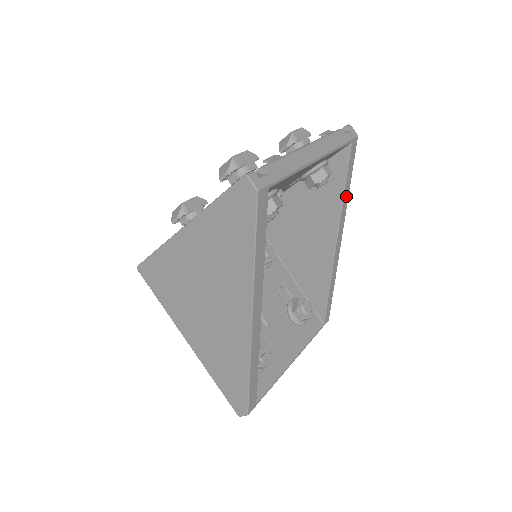
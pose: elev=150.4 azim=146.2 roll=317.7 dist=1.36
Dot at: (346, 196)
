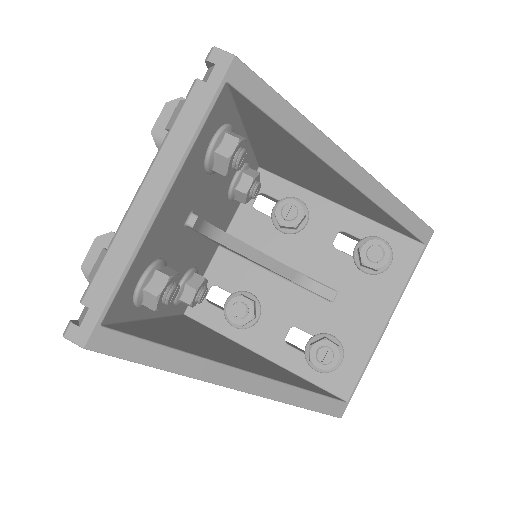
Dot at: (302, 128)
